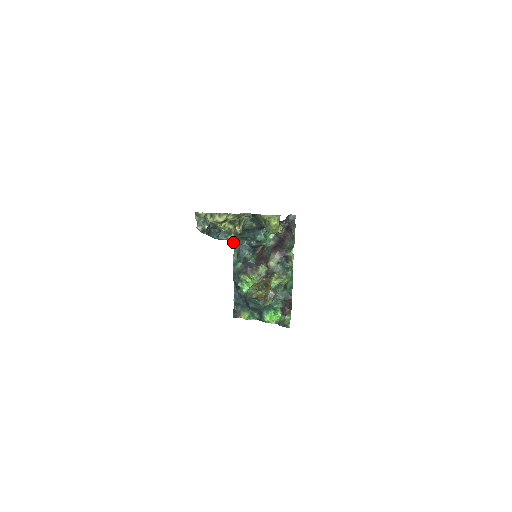
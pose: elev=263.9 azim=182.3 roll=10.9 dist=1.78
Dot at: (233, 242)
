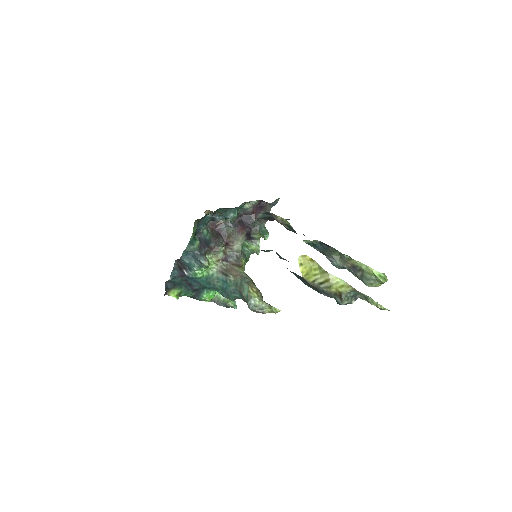
Dot at: occluded
